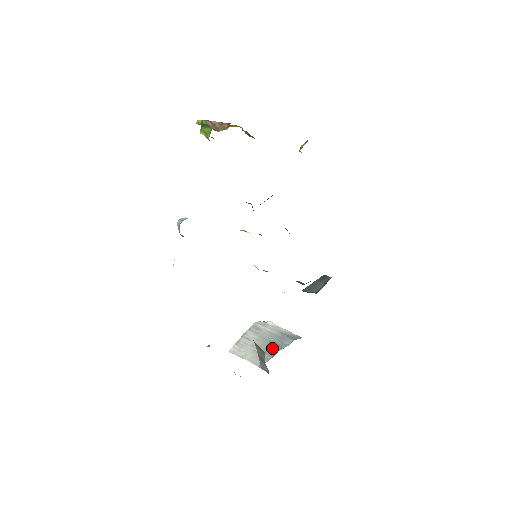
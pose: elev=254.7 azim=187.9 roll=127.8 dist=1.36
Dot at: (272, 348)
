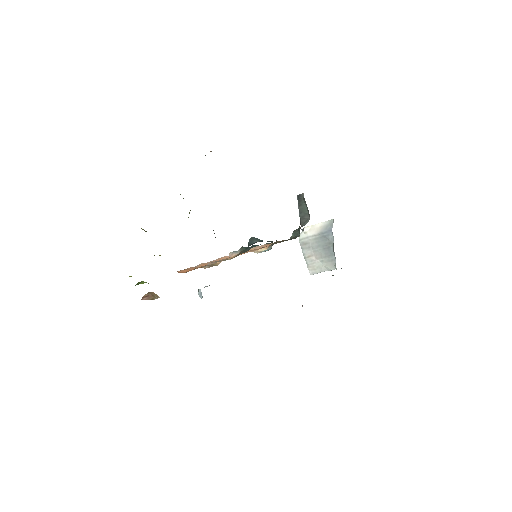
Dot at: (328, 250)
